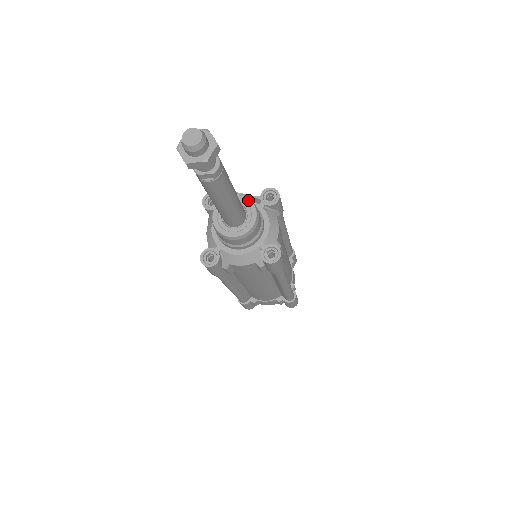
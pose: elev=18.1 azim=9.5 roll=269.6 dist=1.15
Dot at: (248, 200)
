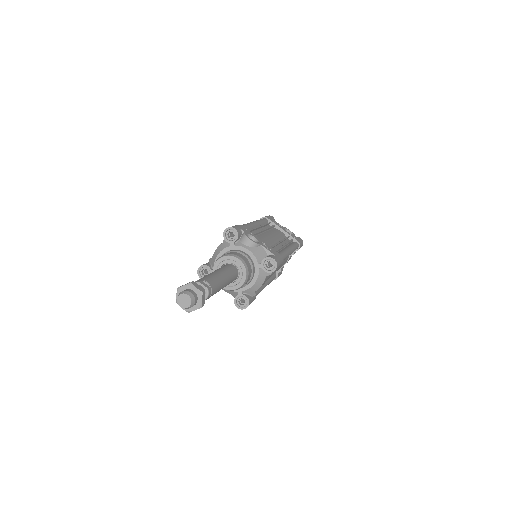
Dot at: (245, 270)
